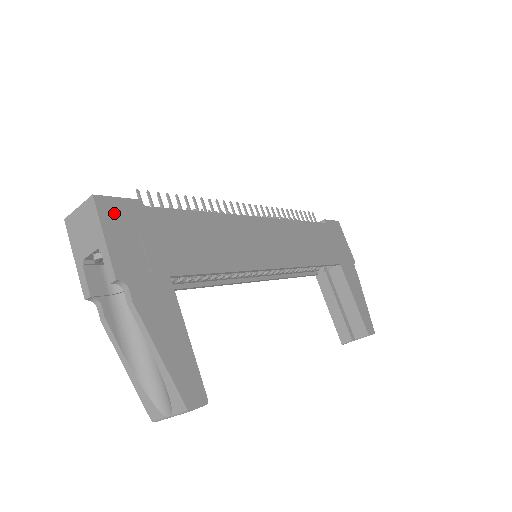
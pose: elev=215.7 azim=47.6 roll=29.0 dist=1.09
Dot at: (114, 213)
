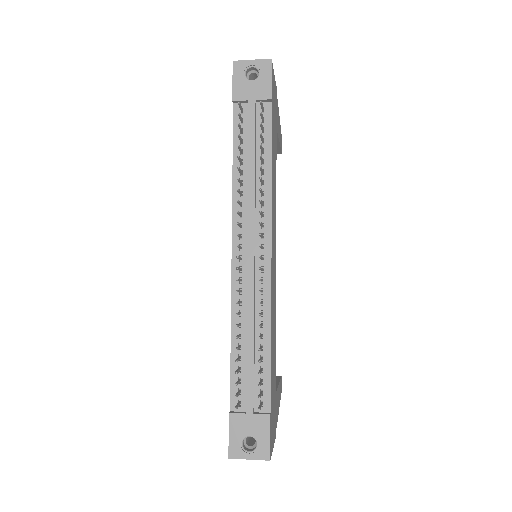
Dot at: (271, 441)
